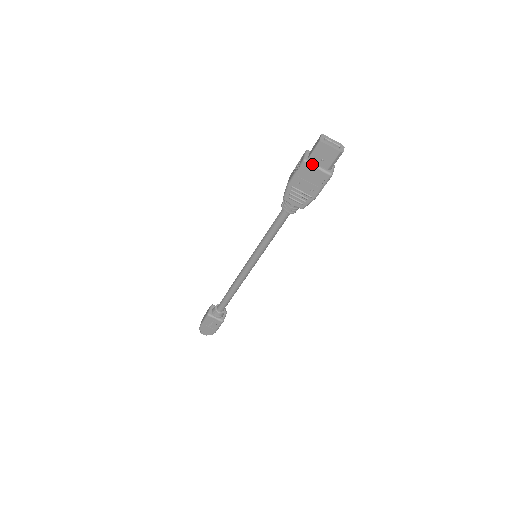
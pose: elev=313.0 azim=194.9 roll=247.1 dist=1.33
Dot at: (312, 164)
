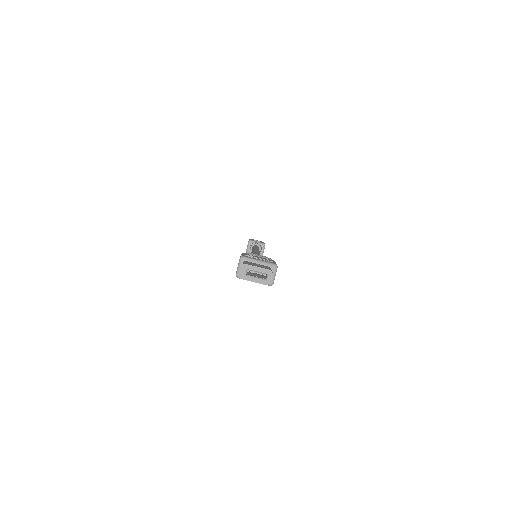
Dot at: occluded
